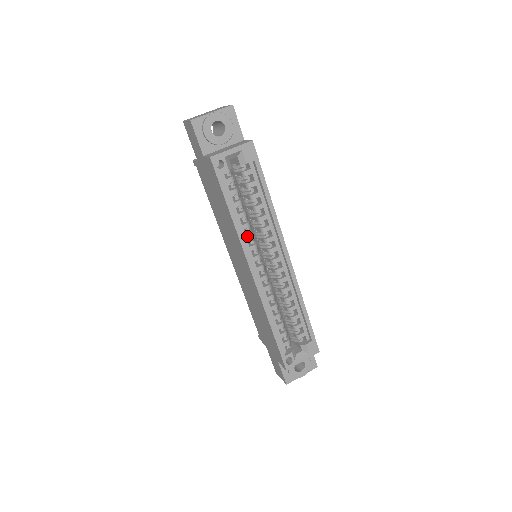
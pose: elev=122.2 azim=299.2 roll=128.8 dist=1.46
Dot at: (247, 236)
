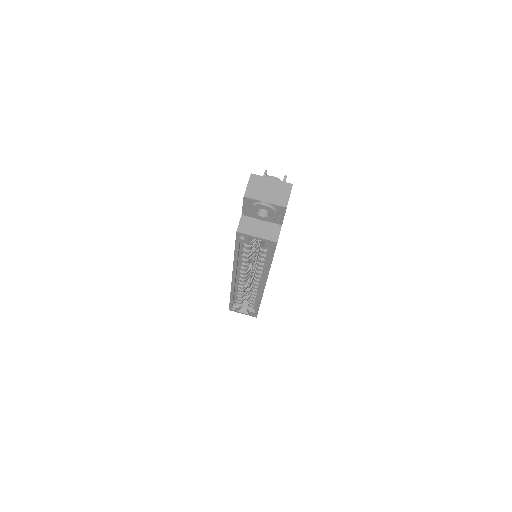
Dot at: (242, 264)
